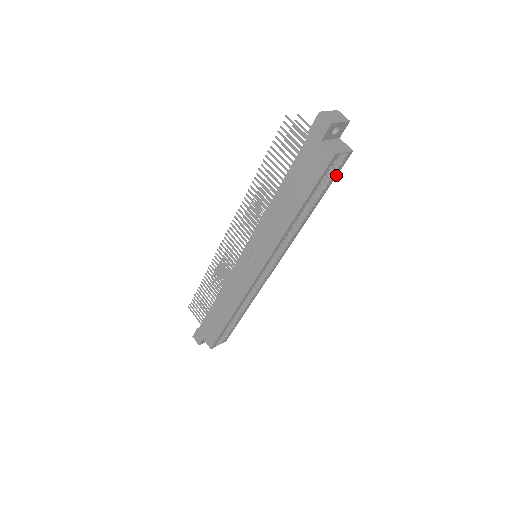
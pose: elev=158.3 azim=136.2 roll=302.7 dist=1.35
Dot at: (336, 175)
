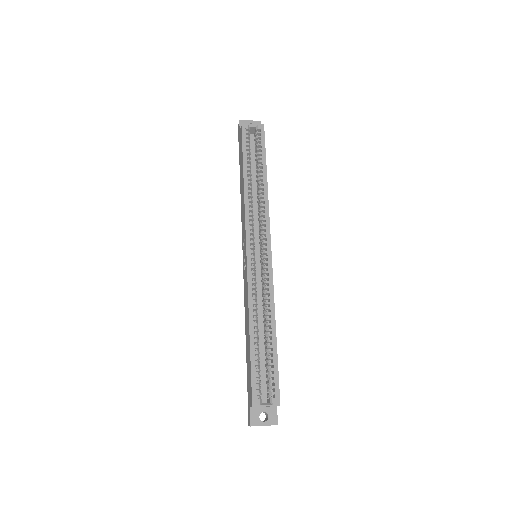
Dot at: (264, 144)
